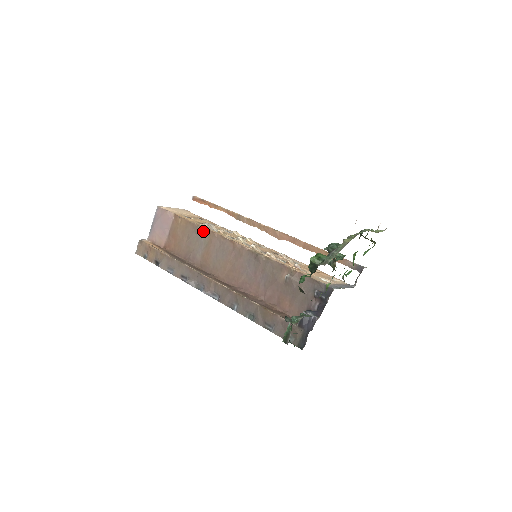
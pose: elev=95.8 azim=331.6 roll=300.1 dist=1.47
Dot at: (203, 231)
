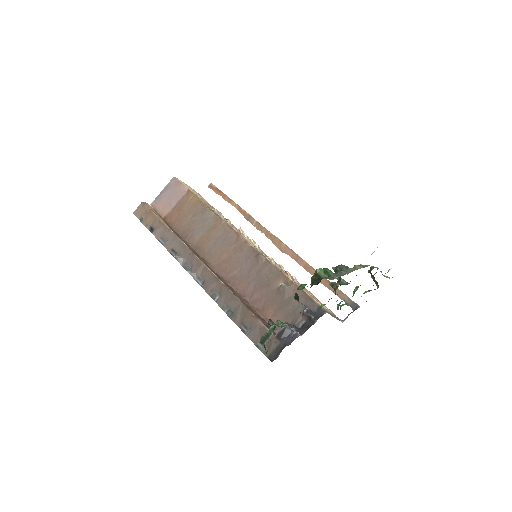
Dot at: (211, 214)
